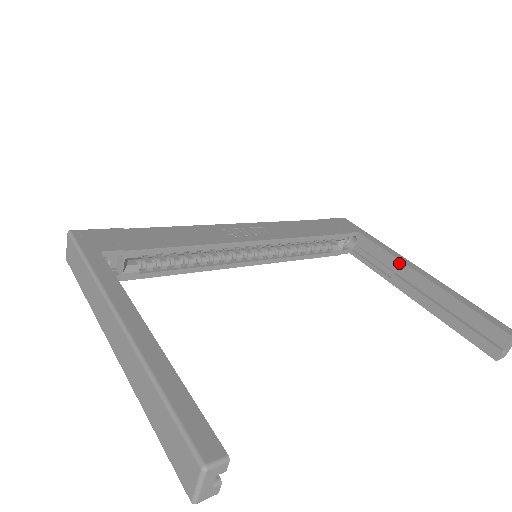
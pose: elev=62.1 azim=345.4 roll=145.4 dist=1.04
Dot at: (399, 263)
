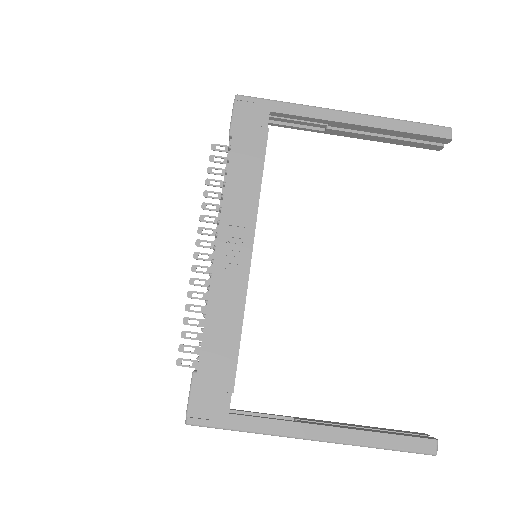
Dot at: (330, 123)
